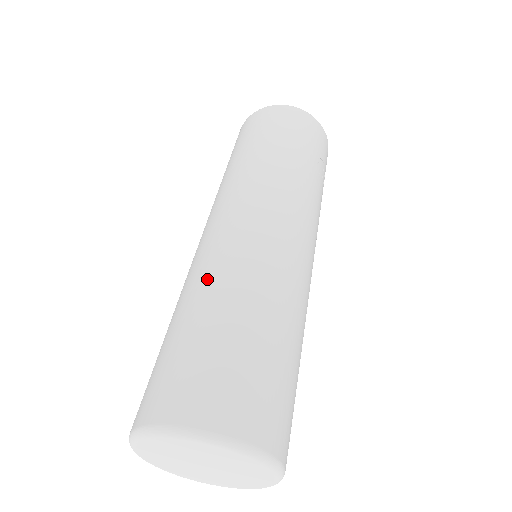
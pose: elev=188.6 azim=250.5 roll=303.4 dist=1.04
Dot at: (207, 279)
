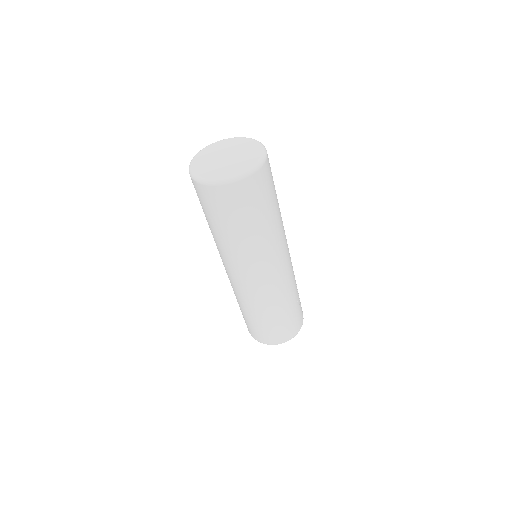
Dot at: occluded
